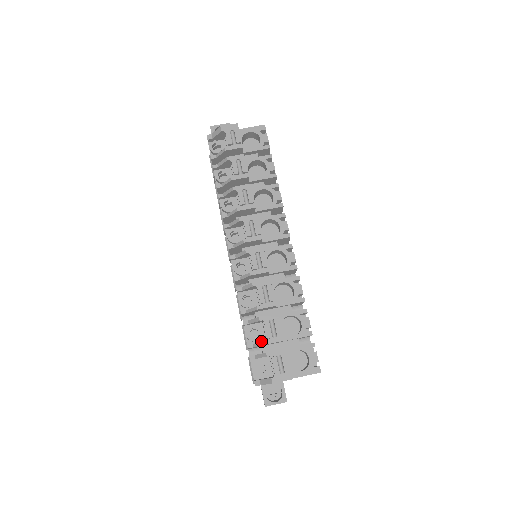
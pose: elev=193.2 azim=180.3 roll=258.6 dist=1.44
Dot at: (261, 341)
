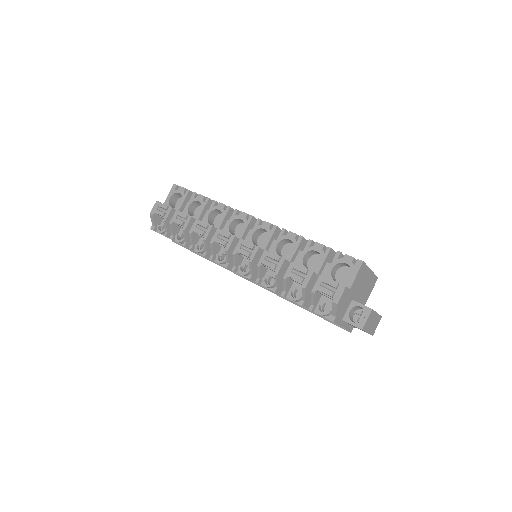
Dot at: occluded
